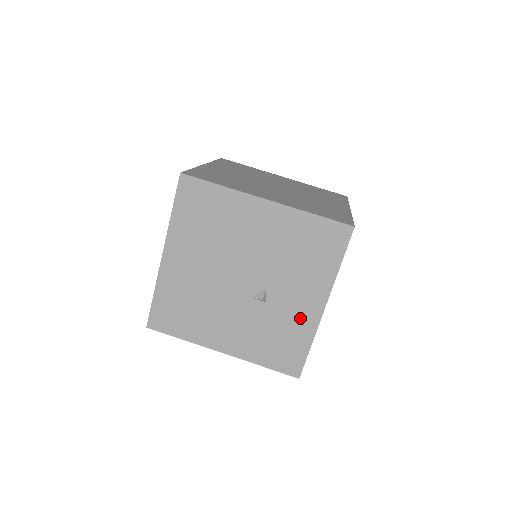
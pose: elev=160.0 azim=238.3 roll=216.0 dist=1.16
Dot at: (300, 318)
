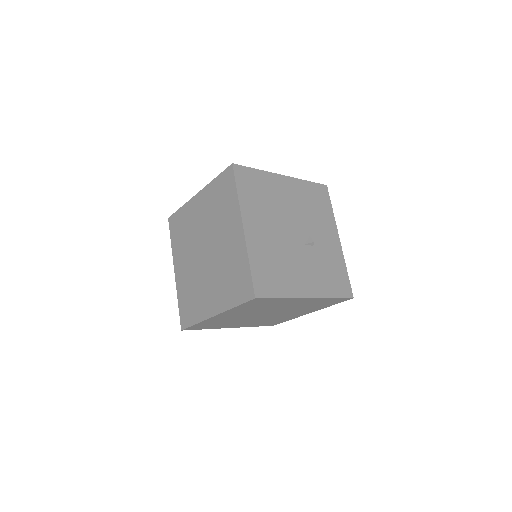
Dot at: (333, 251)
